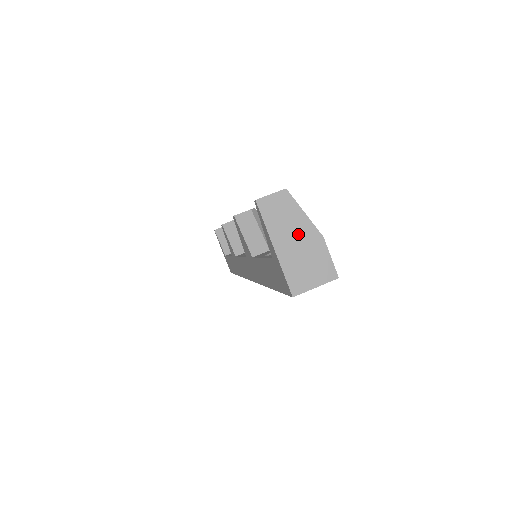
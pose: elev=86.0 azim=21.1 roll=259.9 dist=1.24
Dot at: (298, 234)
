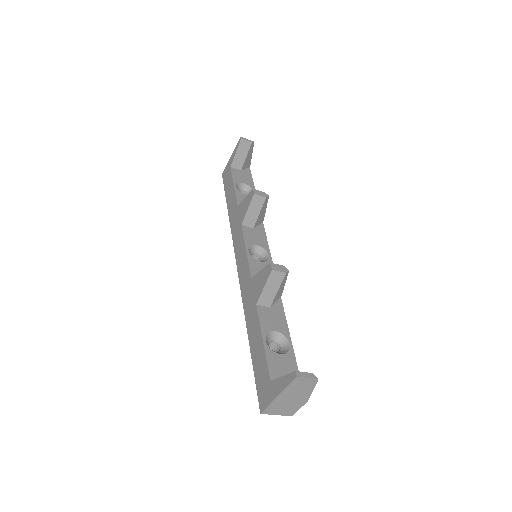
Dot at: (297, 396)
